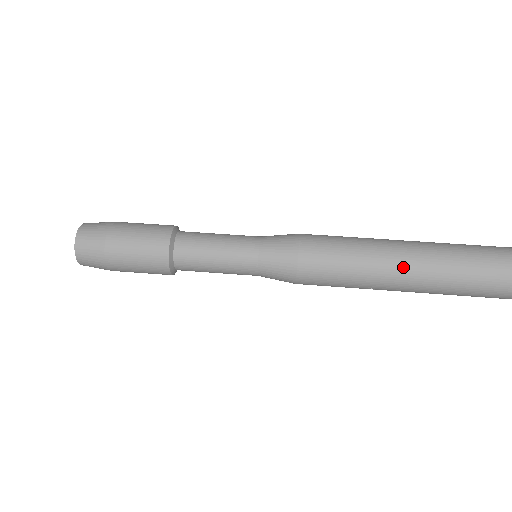
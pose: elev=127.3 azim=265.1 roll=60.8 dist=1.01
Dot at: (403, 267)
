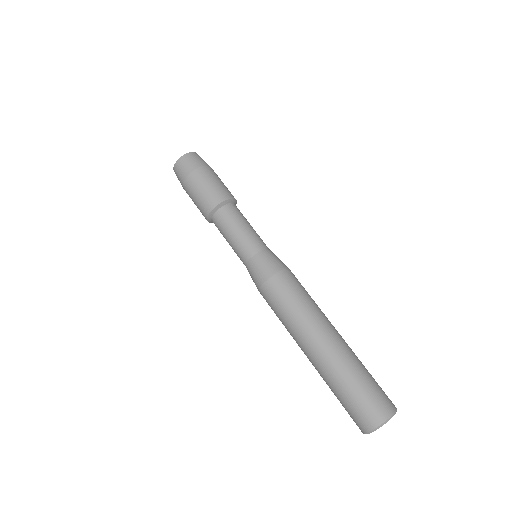
Dot at: (311, 346)
